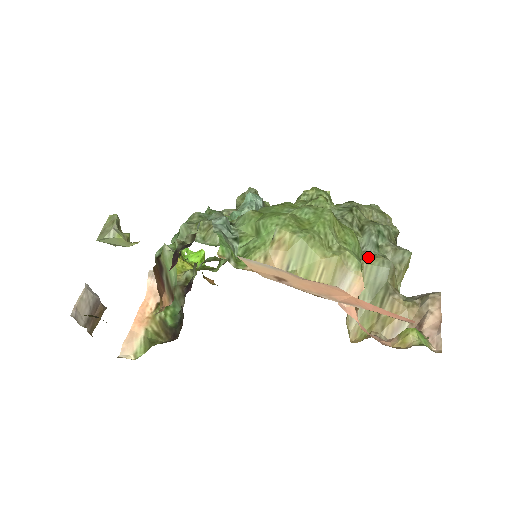
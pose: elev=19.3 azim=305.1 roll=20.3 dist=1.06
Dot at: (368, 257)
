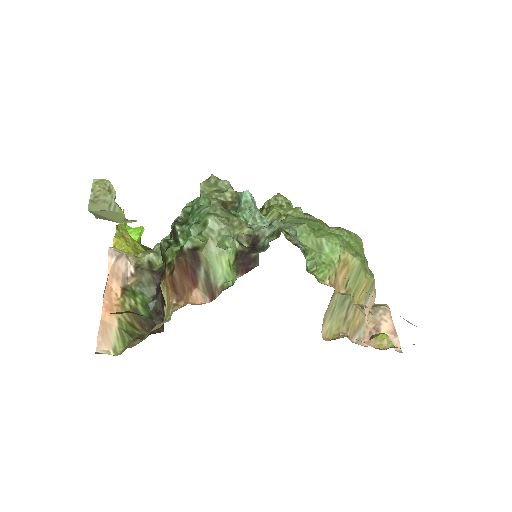
Dot at: occluded
